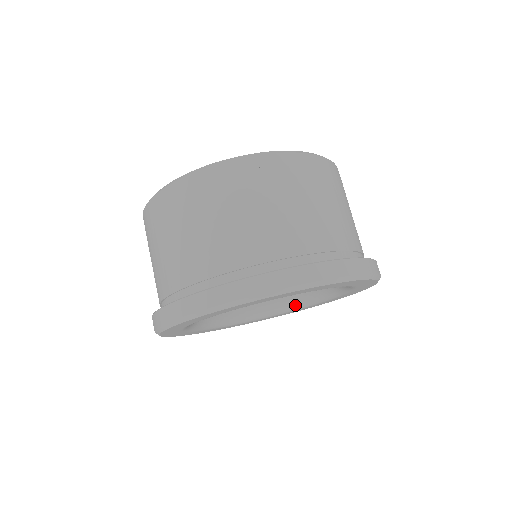
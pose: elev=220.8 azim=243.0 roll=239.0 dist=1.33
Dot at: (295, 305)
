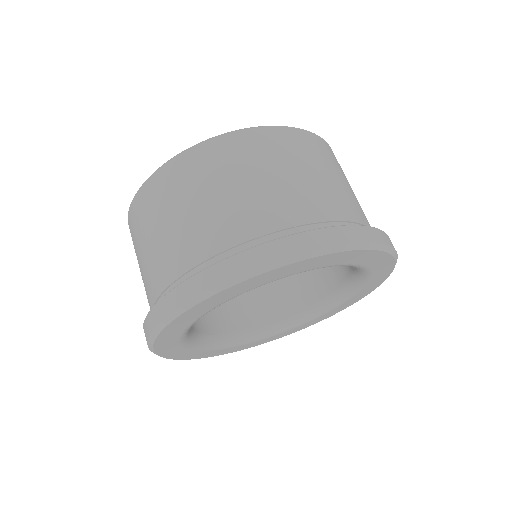
Dot at: (312, 312)
